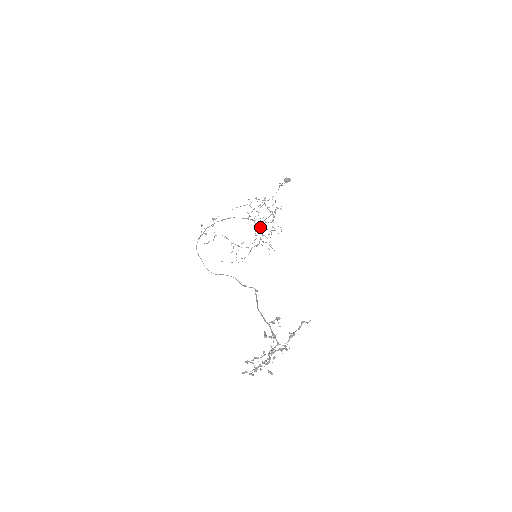
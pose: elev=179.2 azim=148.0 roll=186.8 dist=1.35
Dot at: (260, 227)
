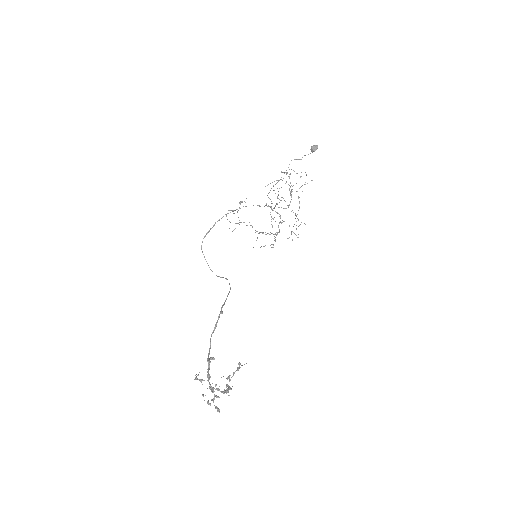
Dot at: (277, 213)
